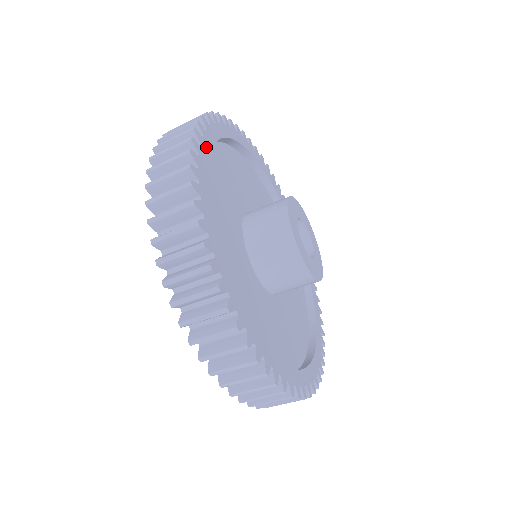
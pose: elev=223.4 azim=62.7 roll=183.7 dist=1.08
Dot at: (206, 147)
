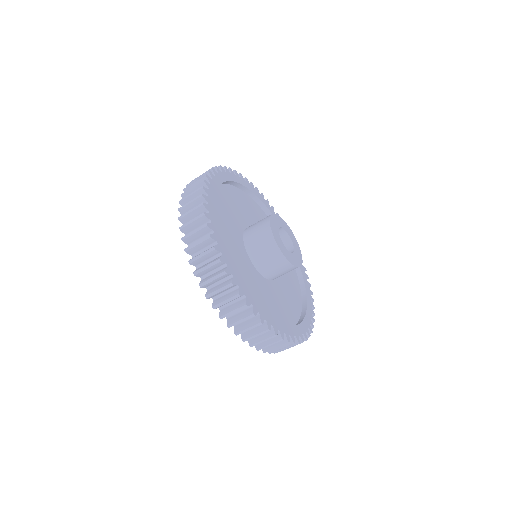
Dot at: (226, 177)
